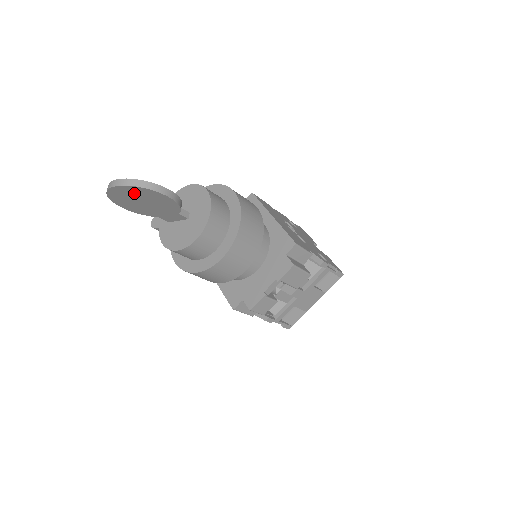
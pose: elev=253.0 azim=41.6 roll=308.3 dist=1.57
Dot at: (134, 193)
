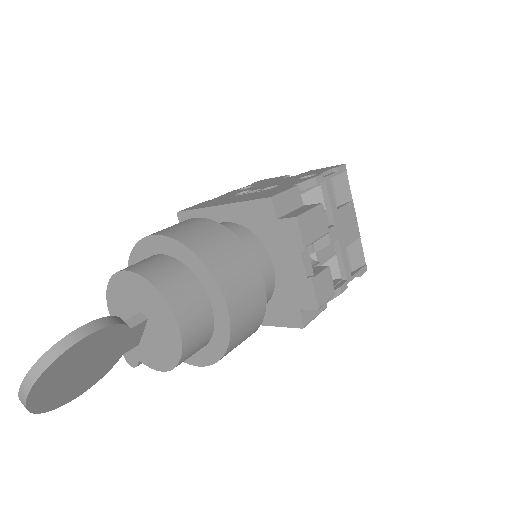
Dot at: (55, 379)
